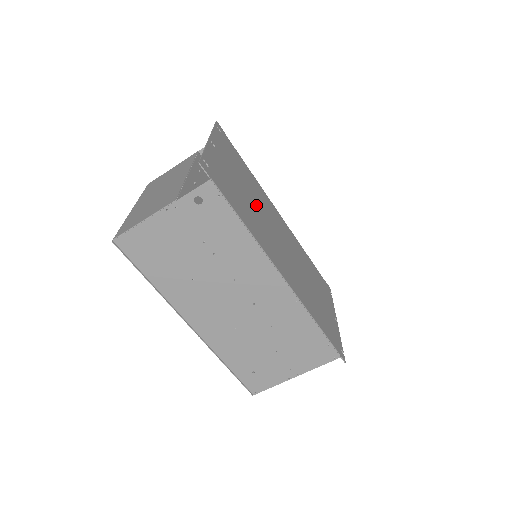
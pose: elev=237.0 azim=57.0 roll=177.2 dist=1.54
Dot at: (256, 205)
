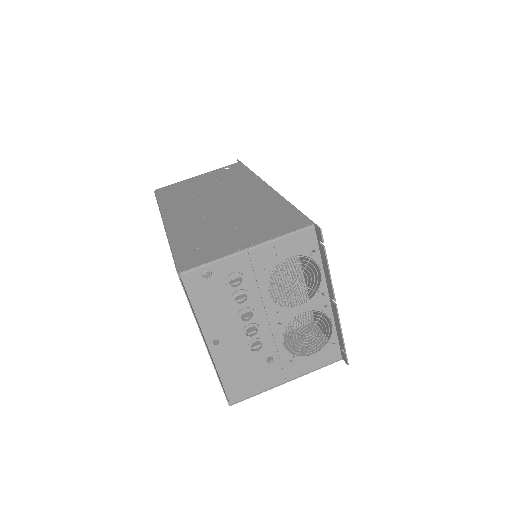
Dot at: occluded
